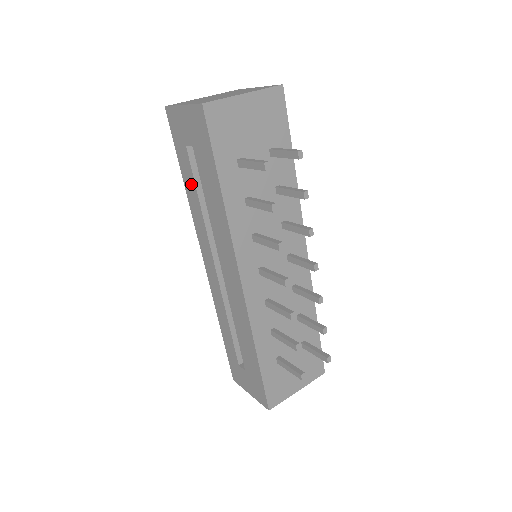
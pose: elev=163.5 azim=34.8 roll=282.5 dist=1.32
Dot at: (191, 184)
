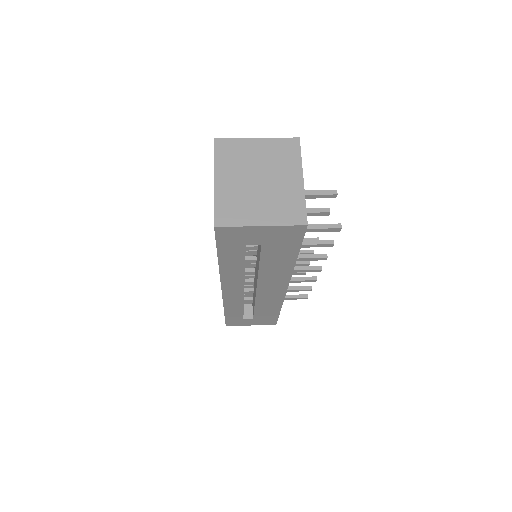
Dot at: (236, 262)
